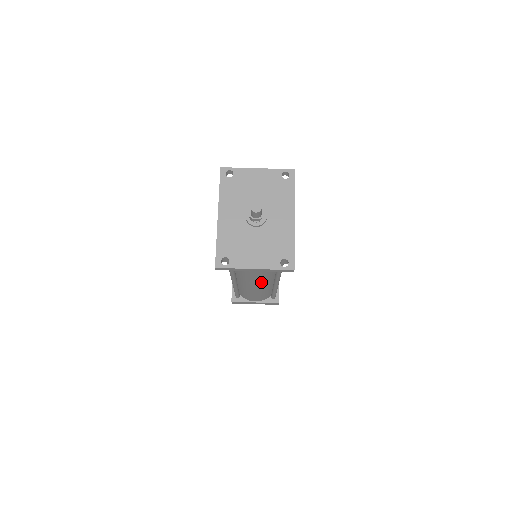
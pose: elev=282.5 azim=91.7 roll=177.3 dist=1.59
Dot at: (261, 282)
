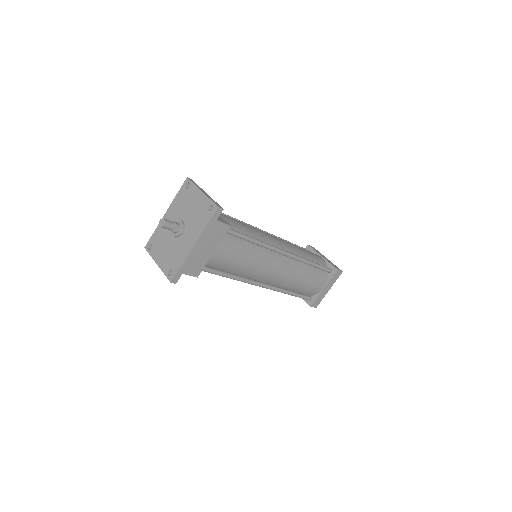
Dot at: occluded
